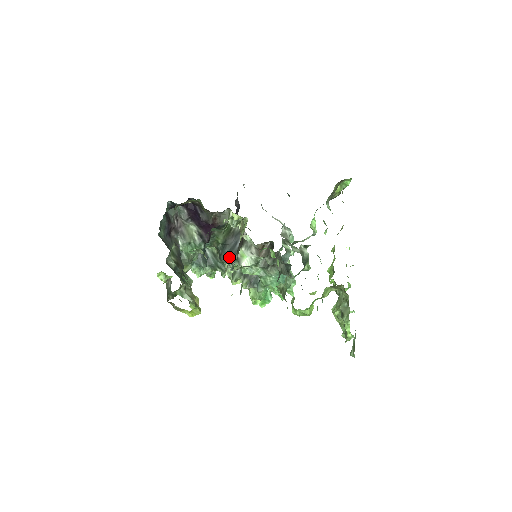
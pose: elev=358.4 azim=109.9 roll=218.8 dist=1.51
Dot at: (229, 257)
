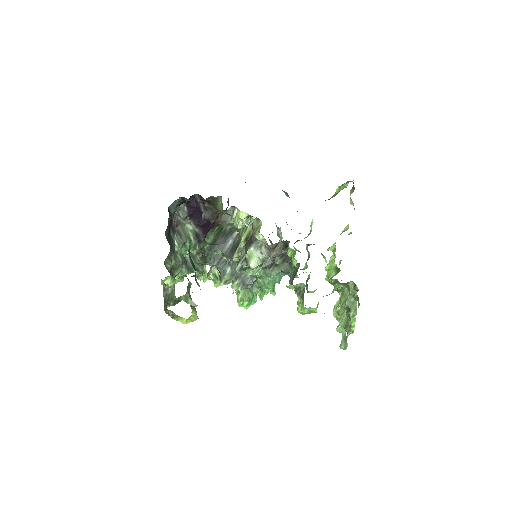
Dot at: (217, 258)
